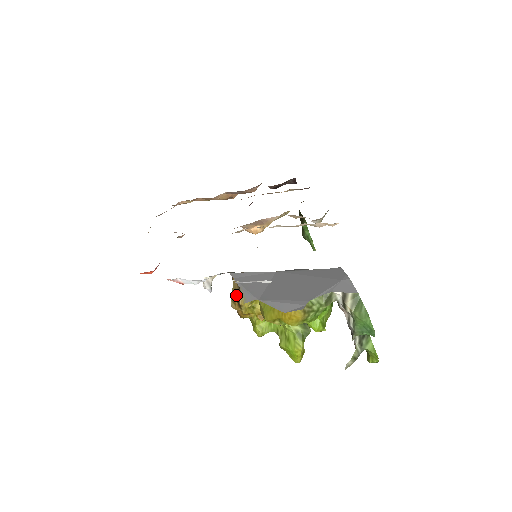
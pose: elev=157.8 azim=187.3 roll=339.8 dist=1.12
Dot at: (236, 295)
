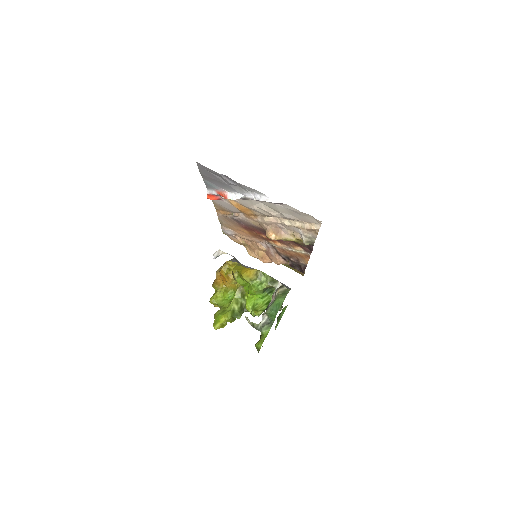
Dot at: occluded
